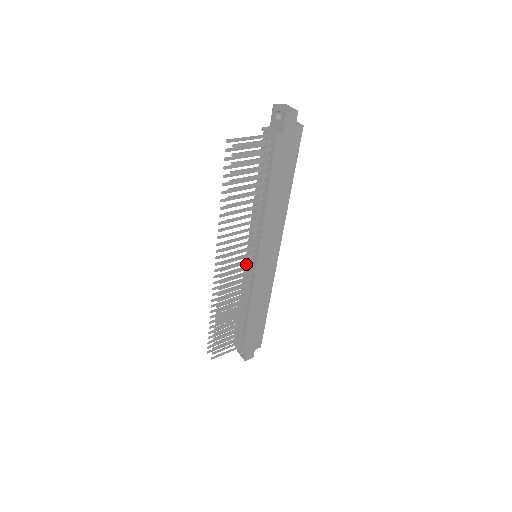
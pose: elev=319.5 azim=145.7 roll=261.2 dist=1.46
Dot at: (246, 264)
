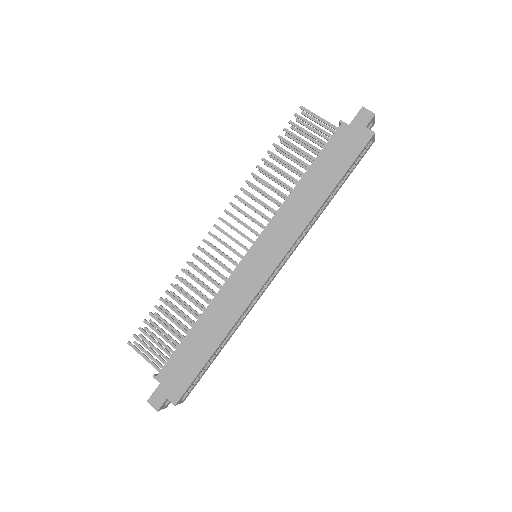
Dot at: occluded
